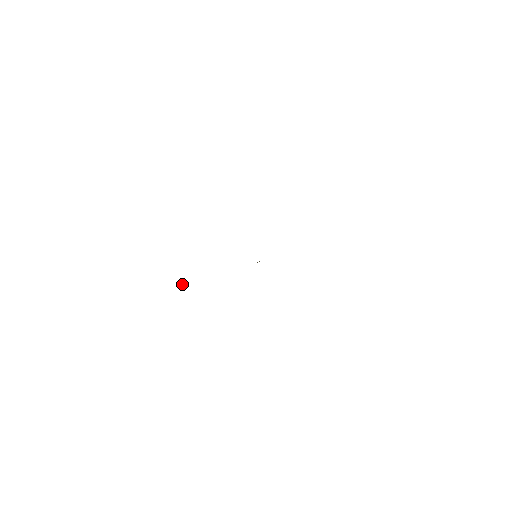
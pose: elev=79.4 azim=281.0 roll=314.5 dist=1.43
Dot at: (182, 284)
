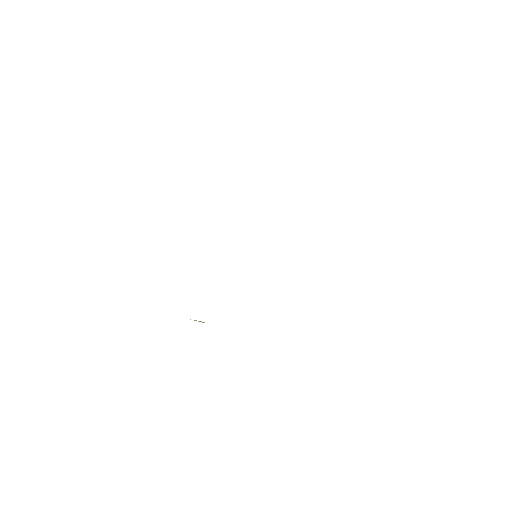
Dot at: (202, 322)
